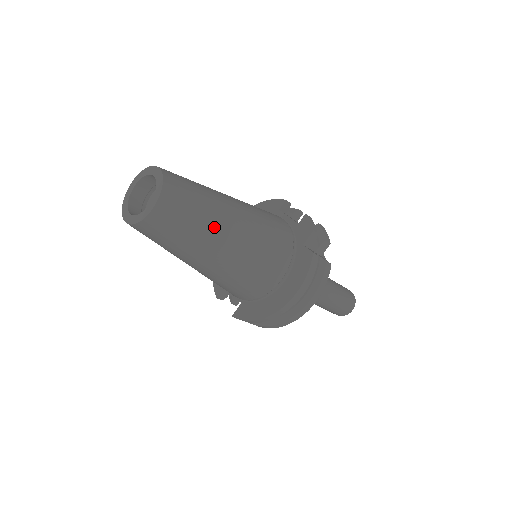
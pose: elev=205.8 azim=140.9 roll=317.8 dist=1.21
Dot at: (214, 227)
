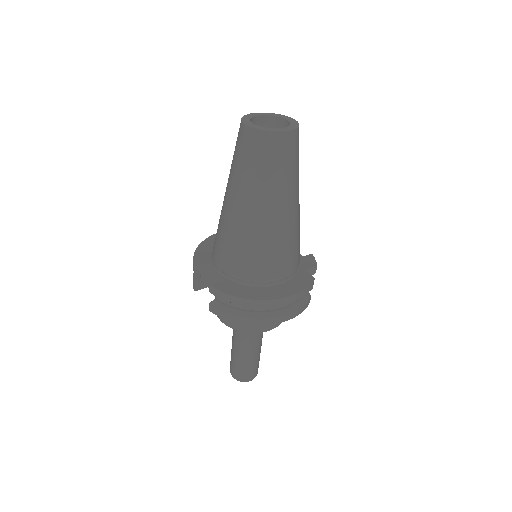
Dot at: (293, 189)
